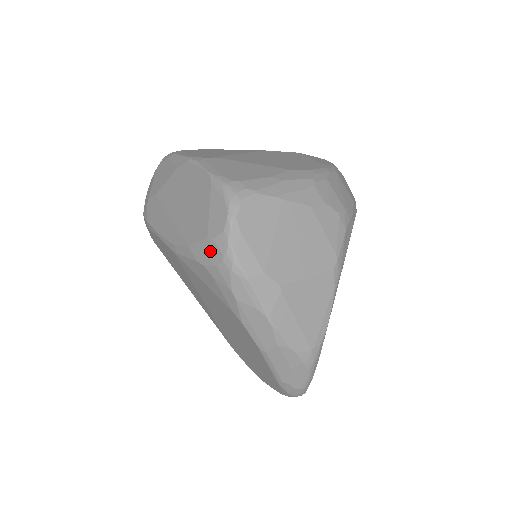
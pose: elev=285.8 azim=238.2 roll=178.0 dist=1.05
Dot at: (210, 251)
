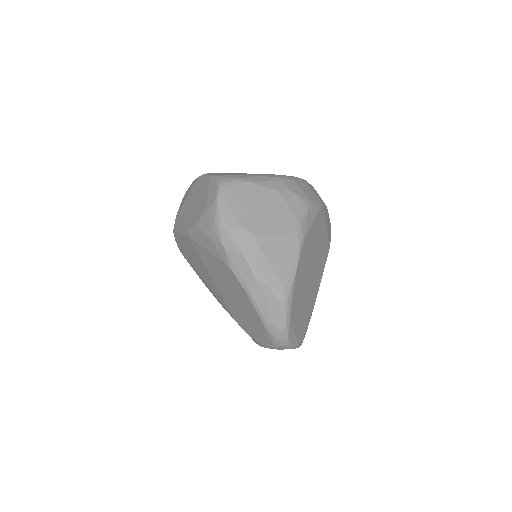
Dot at: (207, 219)
